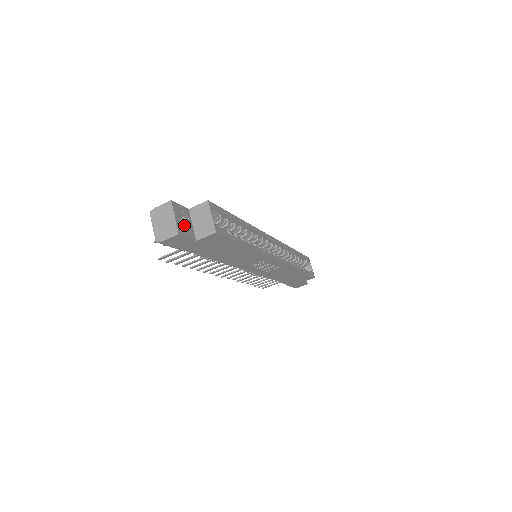
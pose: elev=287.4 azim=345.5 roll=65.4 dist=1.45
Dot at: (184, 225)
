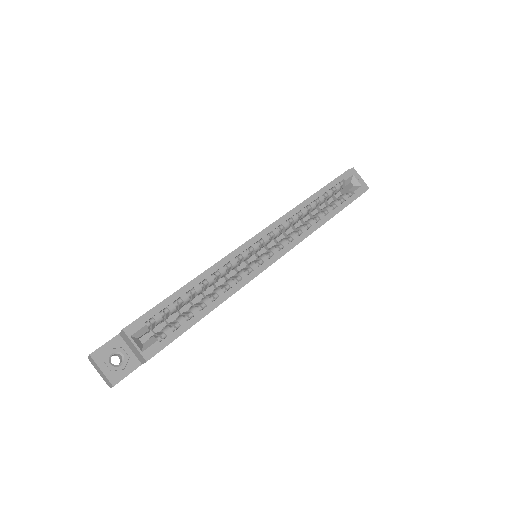
Dot at: (121, 358)
